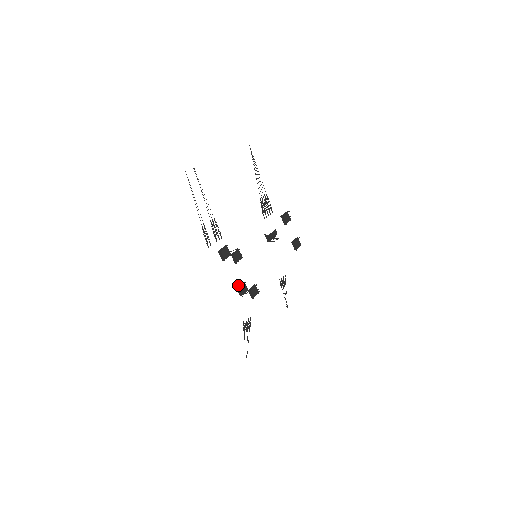
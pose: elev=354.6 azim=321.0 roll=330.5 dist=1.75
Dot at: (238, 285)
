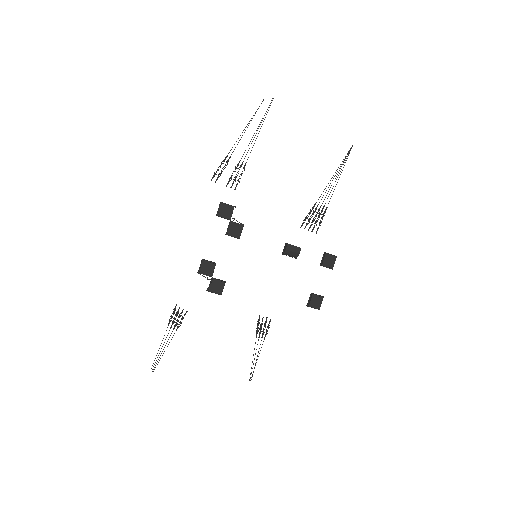
Dot at: occluded
